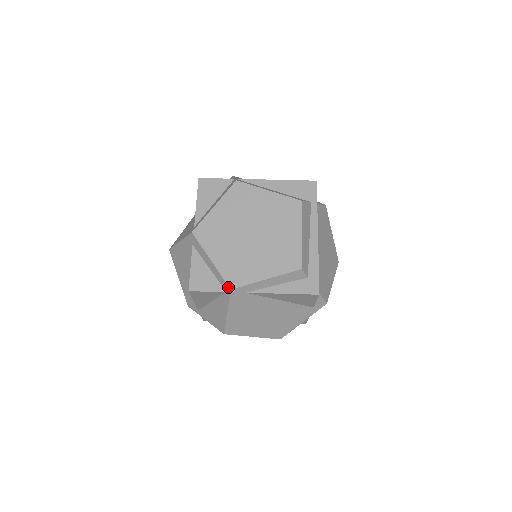
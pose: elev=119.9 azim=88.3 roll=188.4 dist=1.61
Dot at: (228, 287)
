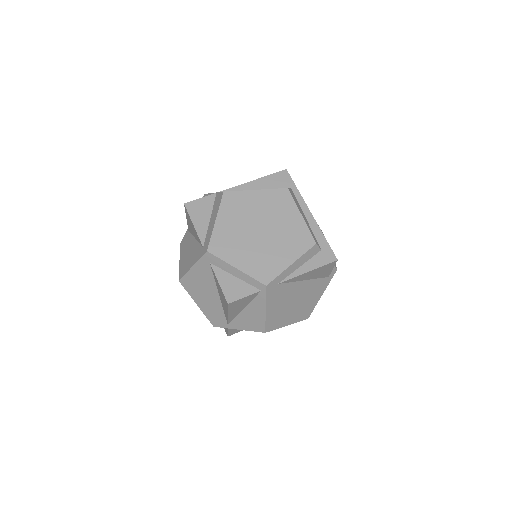
Dot at: (263, 285)
